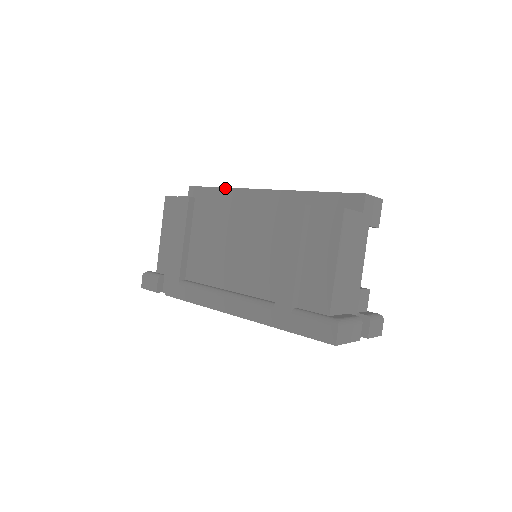
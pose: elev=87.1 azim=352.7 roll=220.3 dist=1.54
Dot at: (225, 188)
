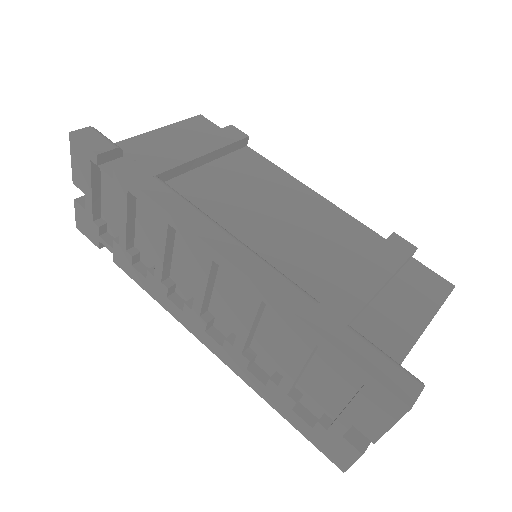
Dot at: occluded
